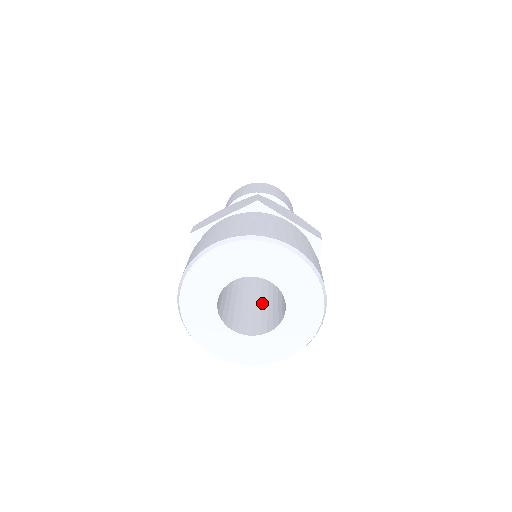
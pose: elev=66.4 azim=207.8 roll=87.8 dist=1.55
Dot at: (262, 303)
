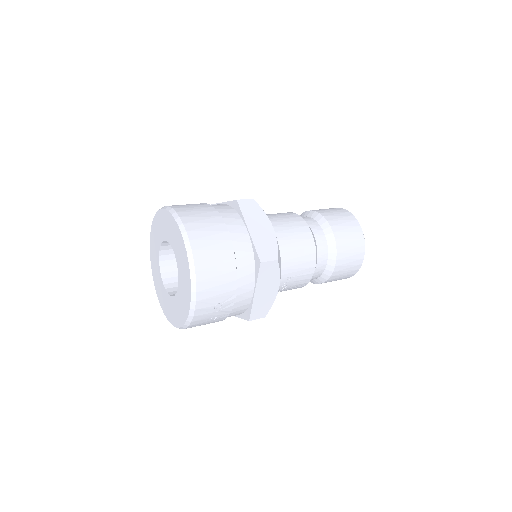
Dot at: occluded
